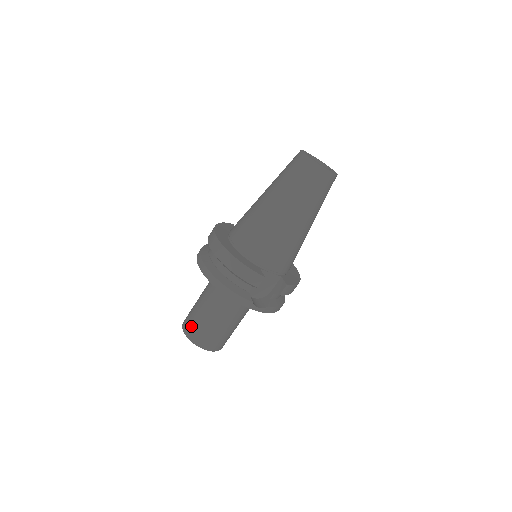
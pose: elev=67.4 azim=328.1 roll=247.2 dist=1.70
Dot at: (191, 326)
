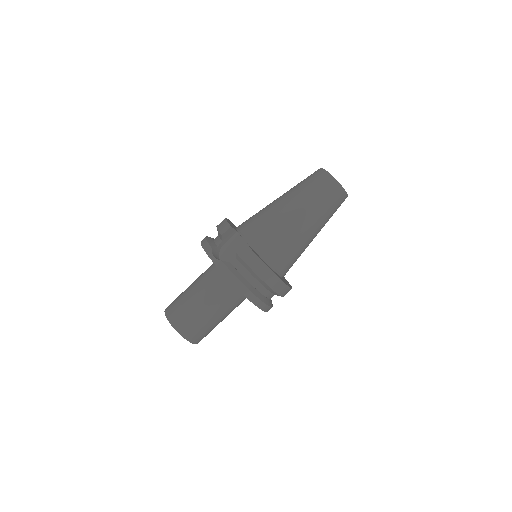
Dot at: occluded
